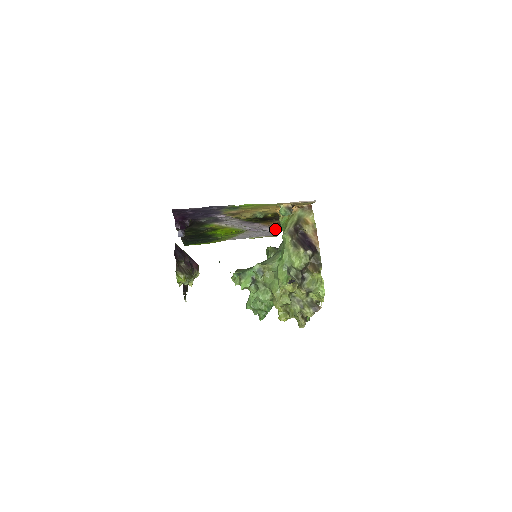
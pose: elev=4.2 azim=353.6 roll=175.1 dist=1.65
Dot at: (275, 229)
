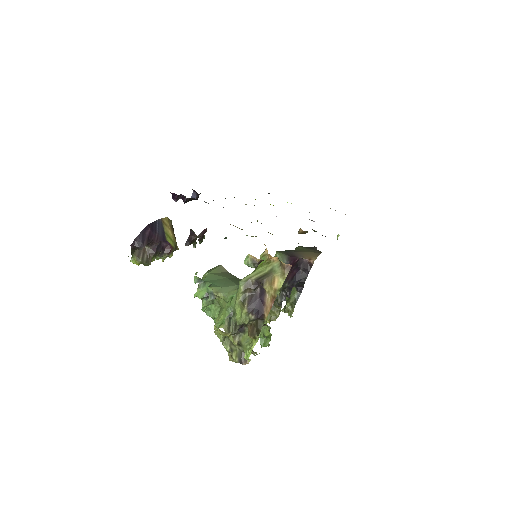
Dot at: (303, 233)
